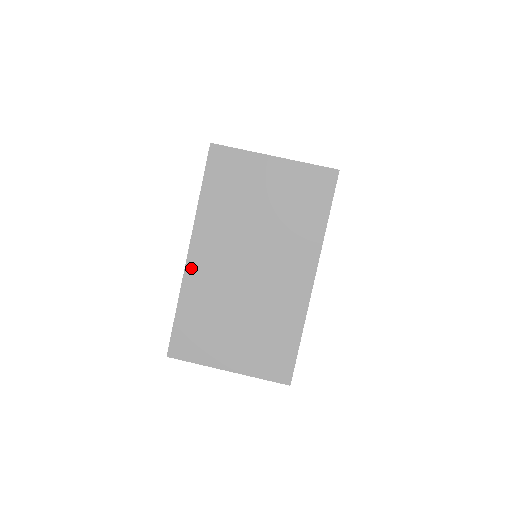
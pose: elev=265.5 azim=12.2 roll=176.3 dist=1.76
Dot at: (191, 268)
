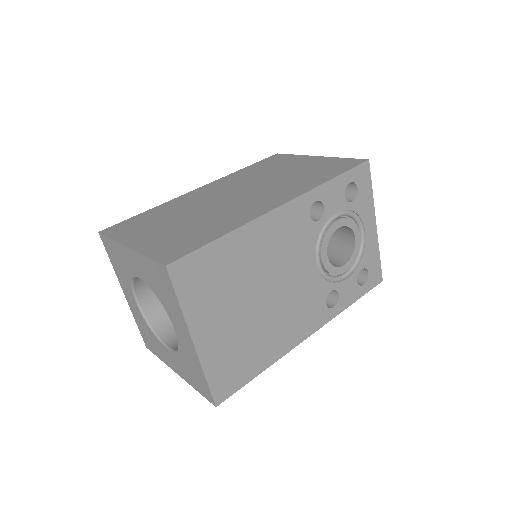
Dot at: (189, 194)
